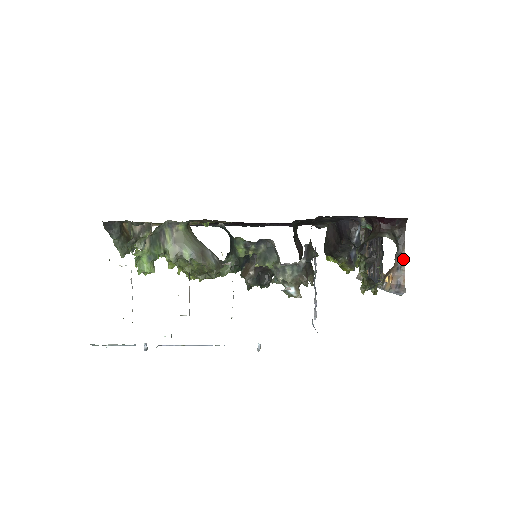
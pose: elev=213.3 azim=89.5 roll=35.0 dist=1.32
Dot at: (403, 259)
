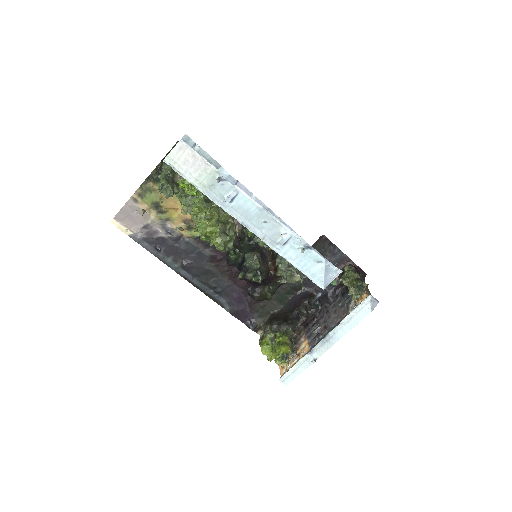
Dot at: (369, 291)
